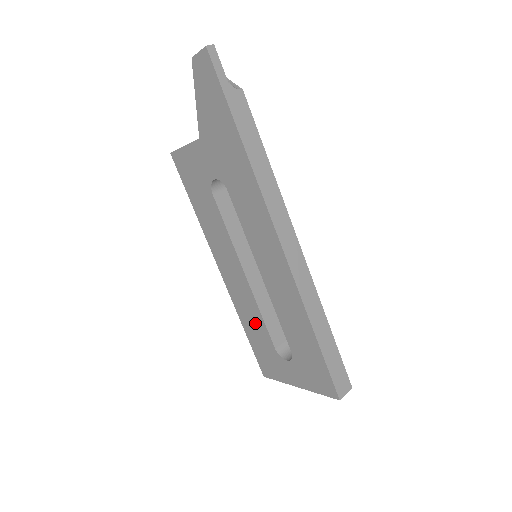
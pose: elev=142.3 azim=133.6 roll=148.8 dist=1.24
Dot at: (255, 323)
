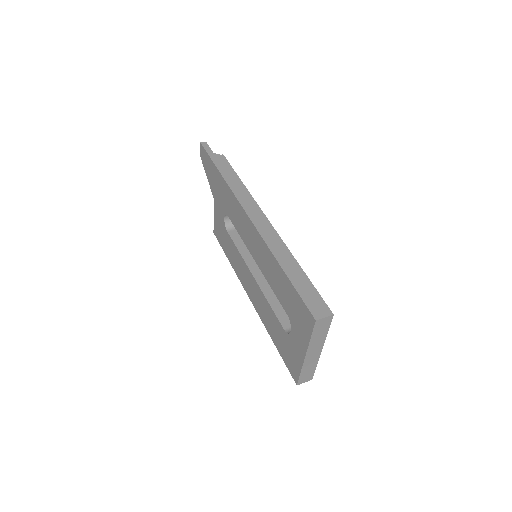
Dot at: (271, 320)
